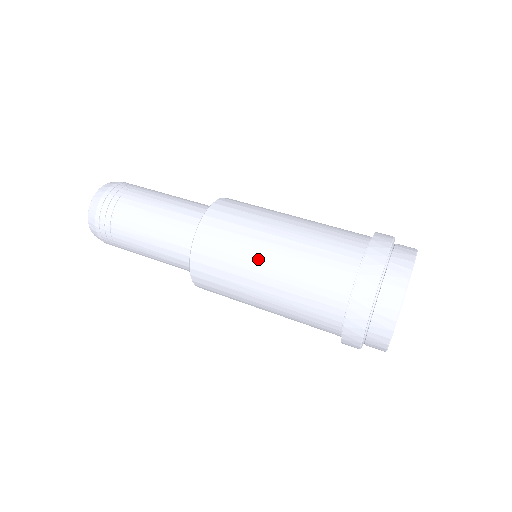
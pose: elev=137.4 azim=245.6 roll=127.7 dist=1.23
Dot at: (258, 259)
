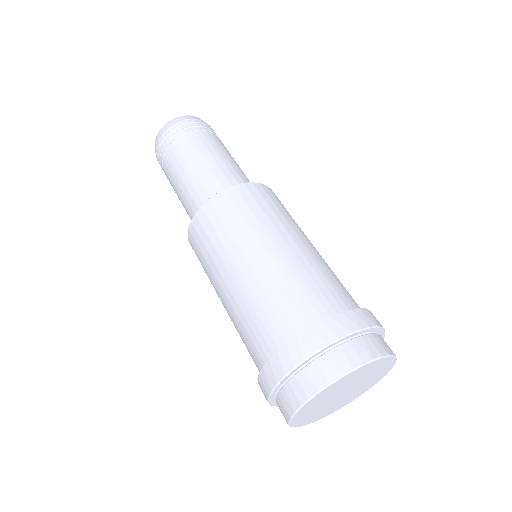
Dot at: (234, 258)
